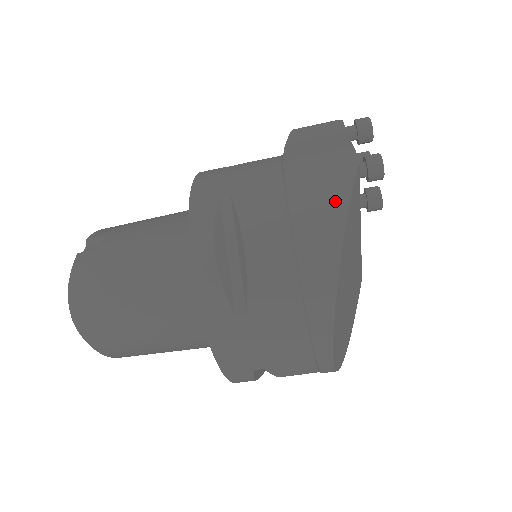
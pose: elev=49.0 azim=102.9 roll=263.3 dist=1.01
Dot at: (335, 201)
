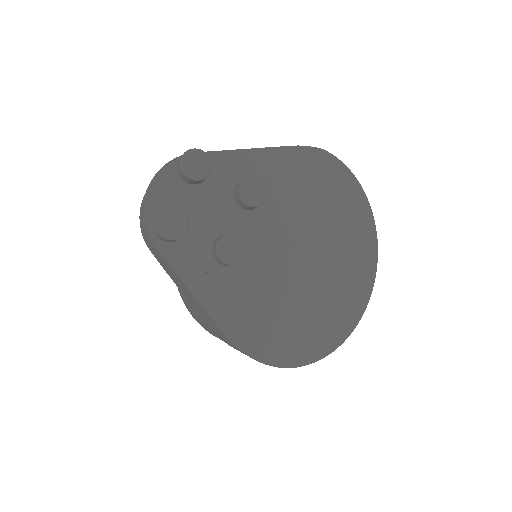
Dot at: occluded
